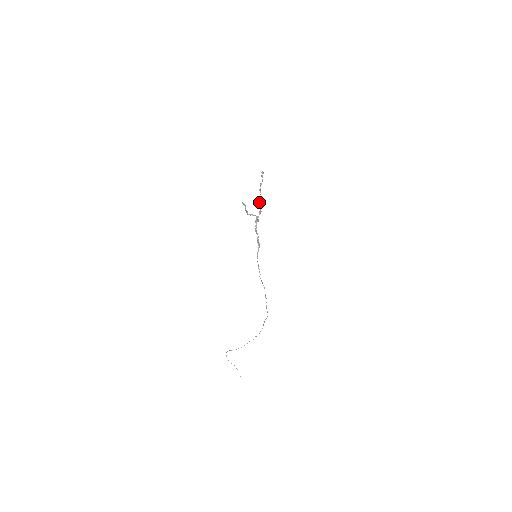
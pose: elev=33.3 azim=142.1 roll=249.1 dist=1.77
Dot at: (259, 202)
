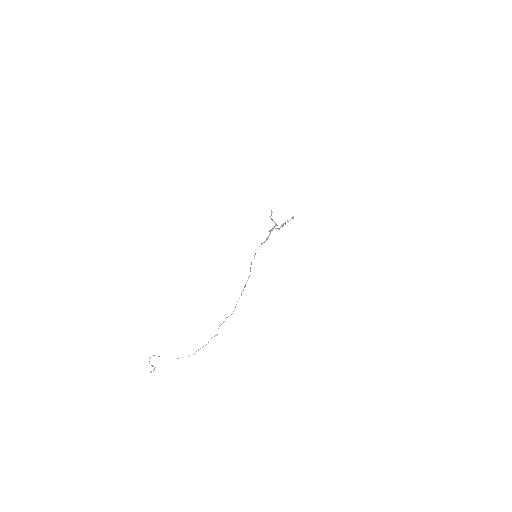
Dot at: (282, 224)
